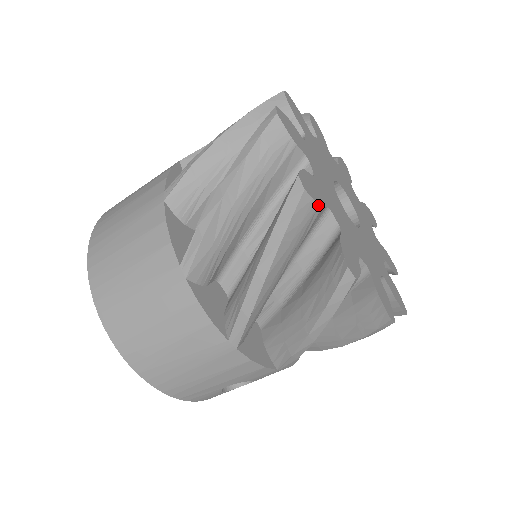
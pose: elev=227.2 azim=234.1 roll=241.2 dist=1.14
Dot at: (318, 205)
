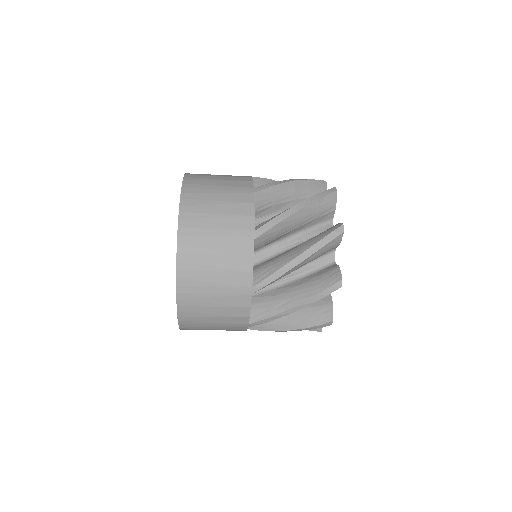
Dot at: occluded
